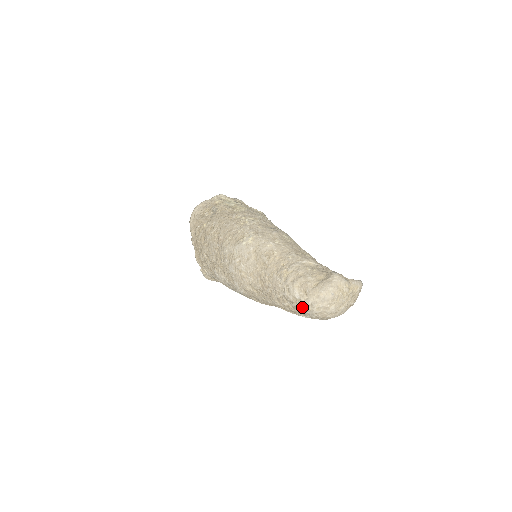
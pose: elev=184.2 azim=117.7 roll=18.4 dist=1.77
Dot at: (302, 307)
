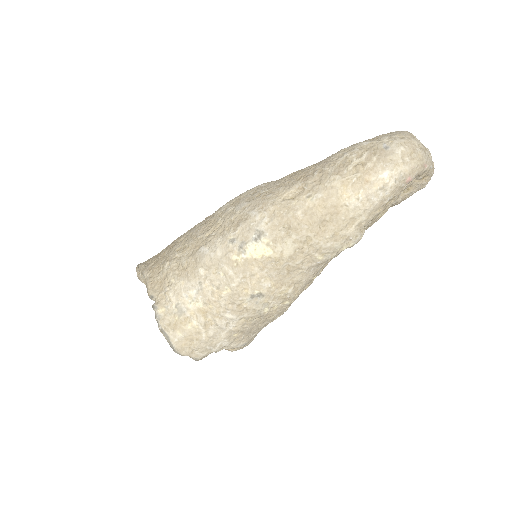
Dot at: (378, 147)
